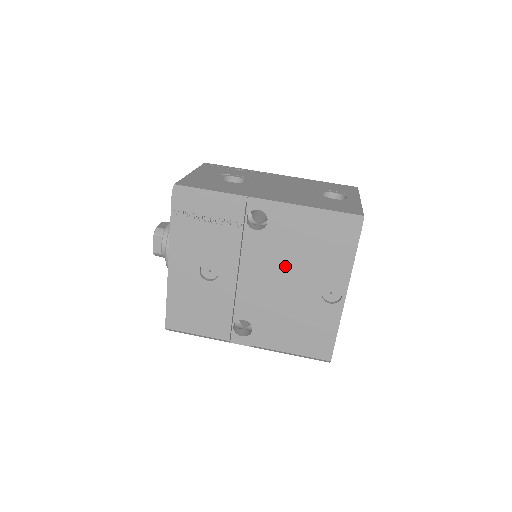
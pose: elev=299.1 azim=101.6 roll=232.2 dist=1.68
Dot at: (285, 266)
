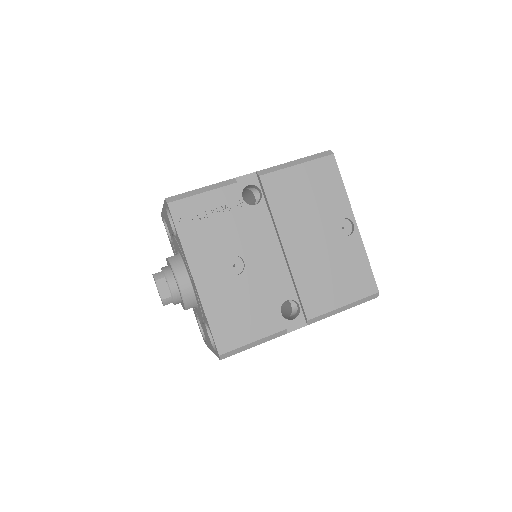
Dot at: (296, 222)
